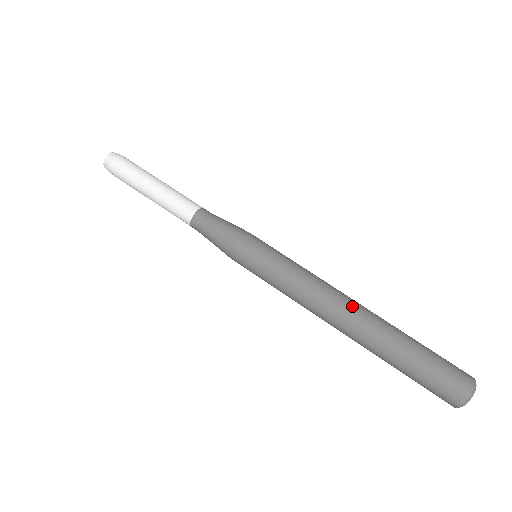
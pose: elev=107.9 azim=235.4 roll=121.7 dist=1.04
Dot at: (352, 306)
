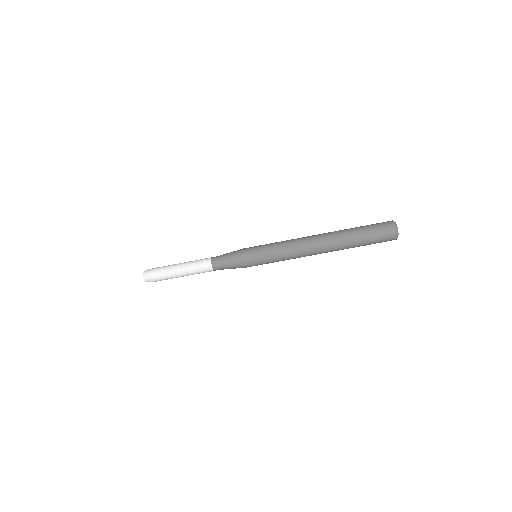
Dot at: (317, 238)
